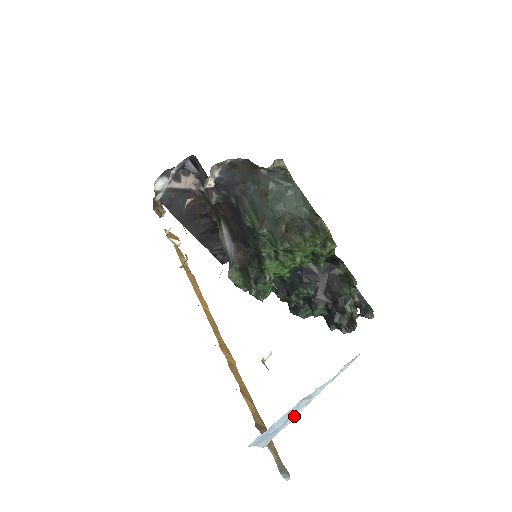
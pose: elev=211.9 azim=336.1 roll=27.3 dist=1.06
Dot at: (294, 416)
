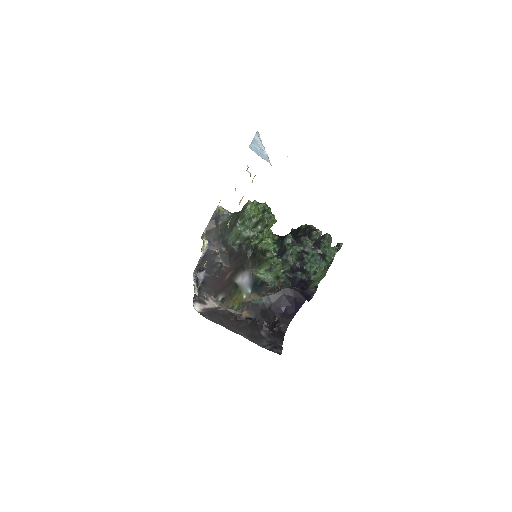
Dot at: (264, 151)
